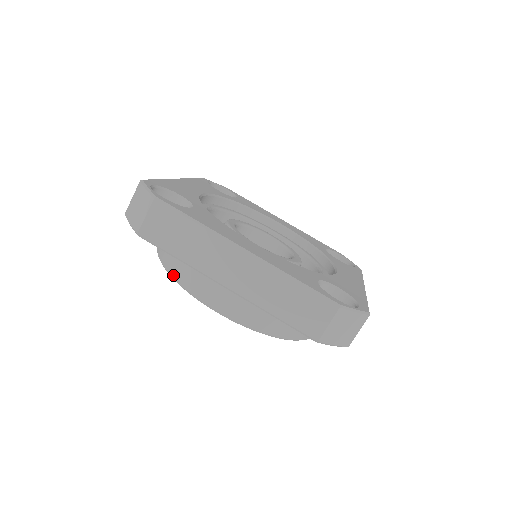
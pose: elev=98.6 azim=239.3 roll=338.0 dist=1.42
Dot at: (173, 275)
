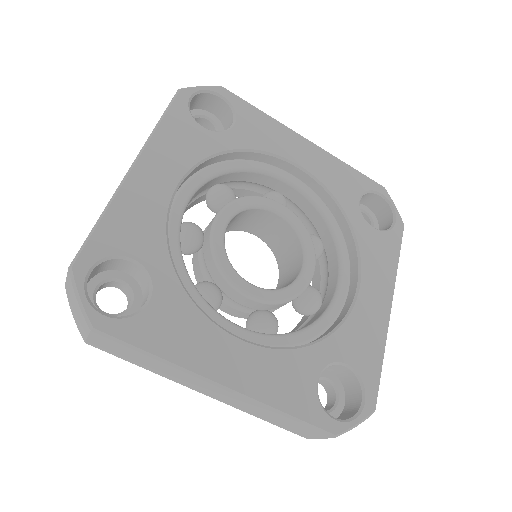
Dot at: occluded
